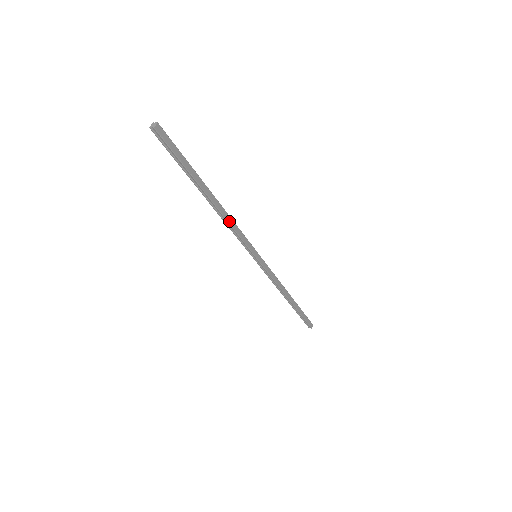
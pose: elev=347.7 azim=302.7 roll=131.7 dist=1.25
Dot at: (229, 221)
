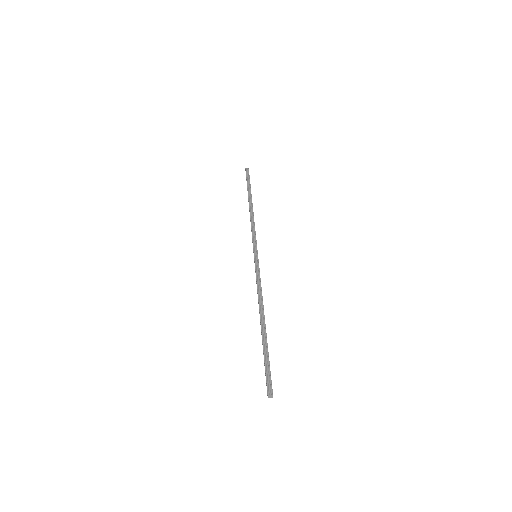
Dot at: (262, 298)
